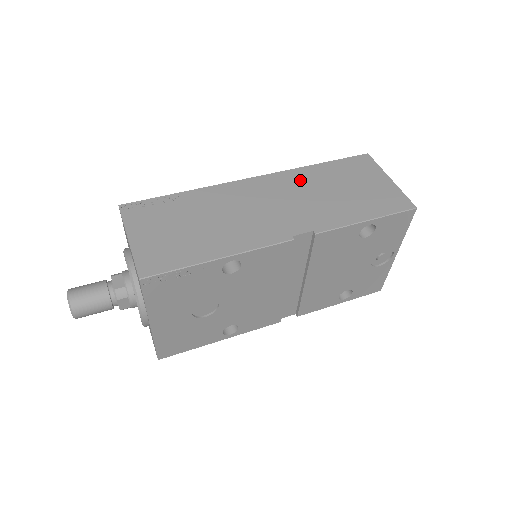
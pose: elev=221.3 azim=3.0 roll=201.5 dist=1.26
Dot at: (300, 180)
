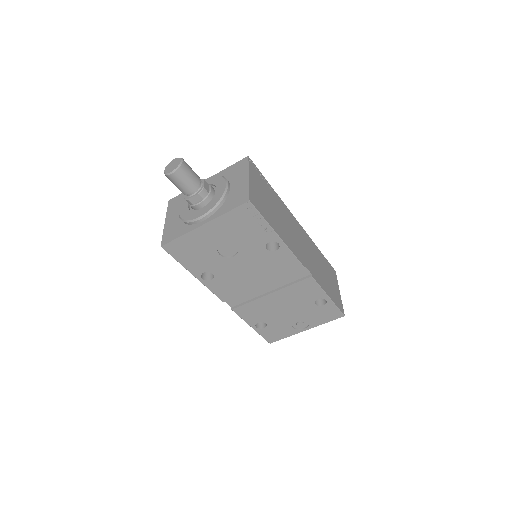
Dot at: (312, 247)
